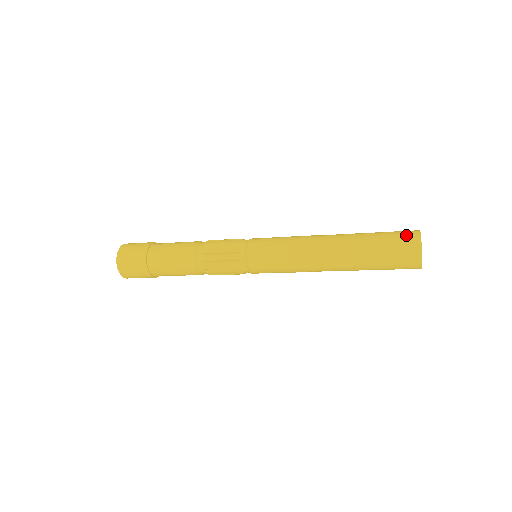
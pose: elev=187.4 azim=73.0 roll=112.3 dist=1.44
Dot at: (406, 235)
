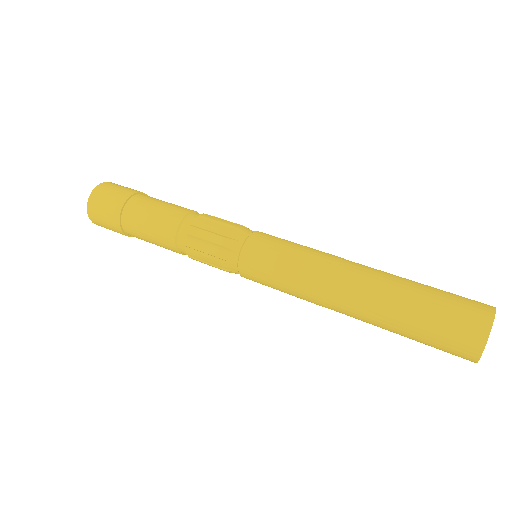
Dot at: (459, 345)
